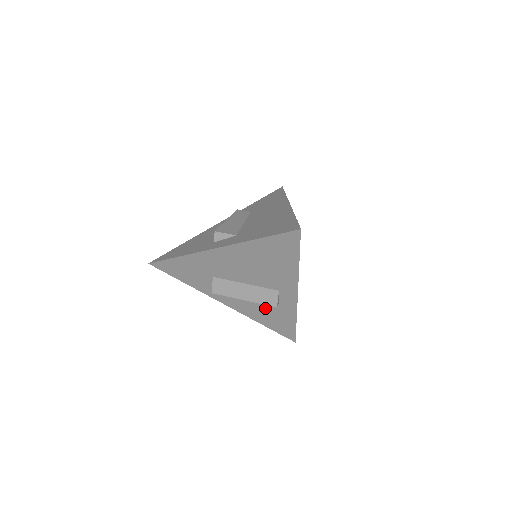
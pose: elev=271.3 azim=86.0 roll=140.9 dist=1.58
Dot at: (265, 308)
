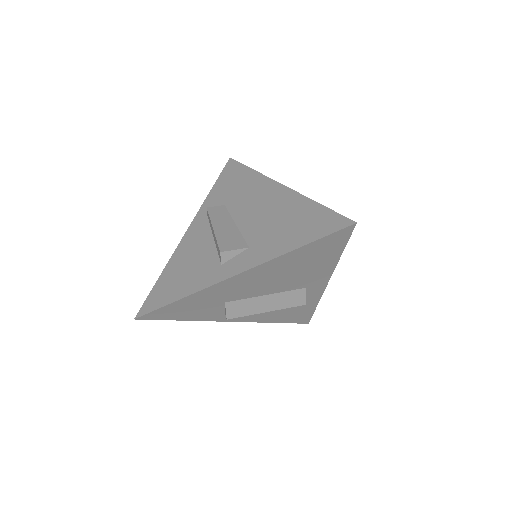
Dot at: occluded
